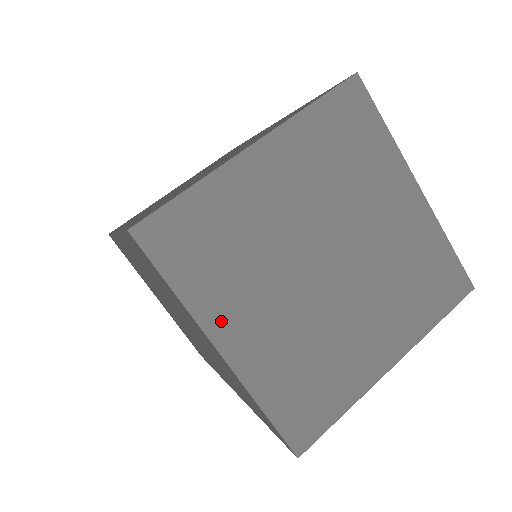
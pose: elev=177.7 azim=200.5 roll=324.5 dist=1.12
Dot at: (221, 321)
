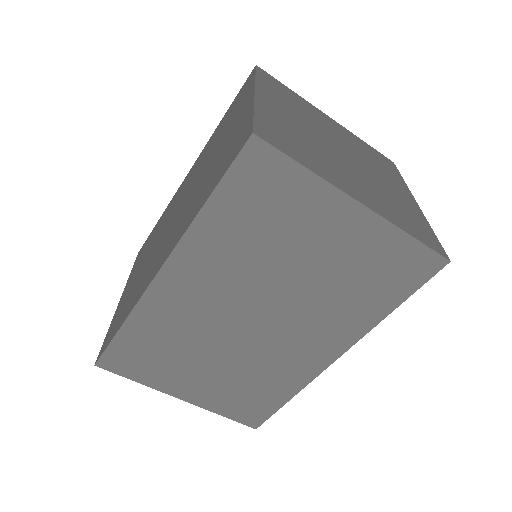
Dot at: (341, 184)
